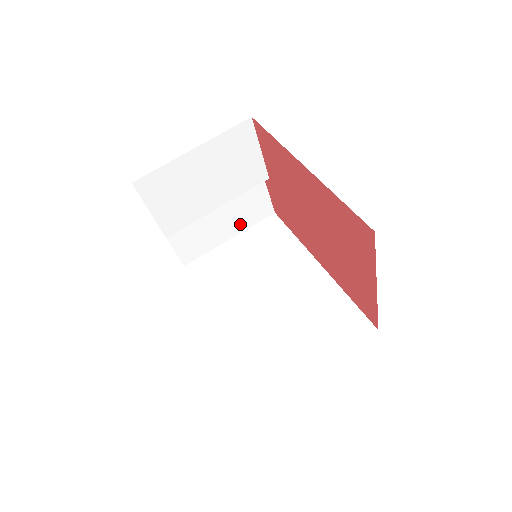
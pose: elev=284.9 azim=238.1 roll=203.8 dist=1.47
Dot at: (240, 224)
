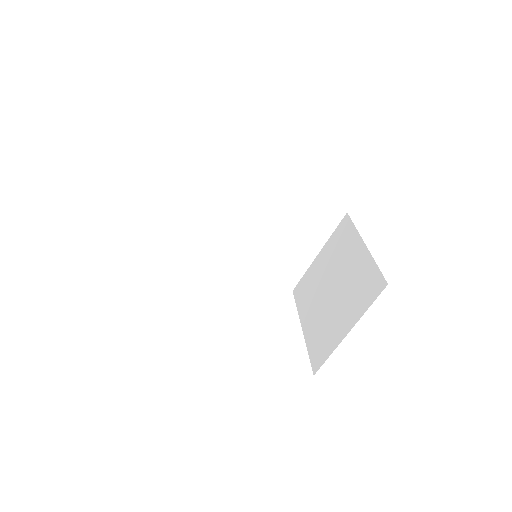
Dot at: occluded
